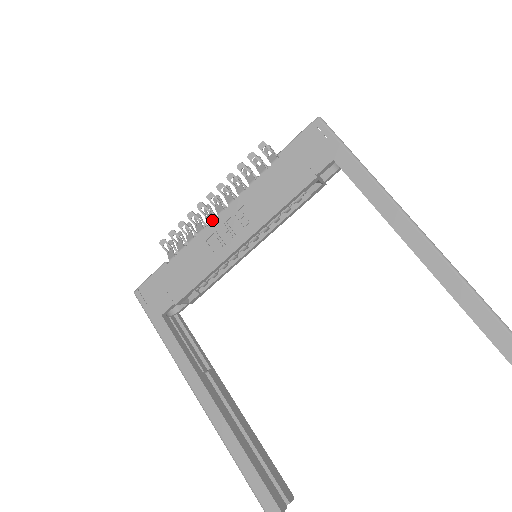
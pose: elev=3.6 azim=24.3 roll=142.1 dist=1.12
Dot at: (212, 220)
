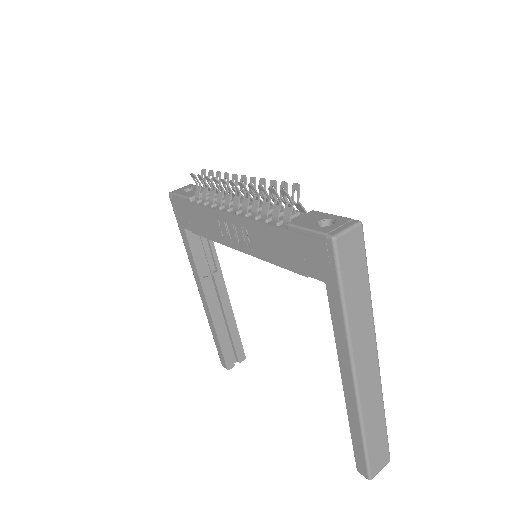
Dot at: (228, 206)
